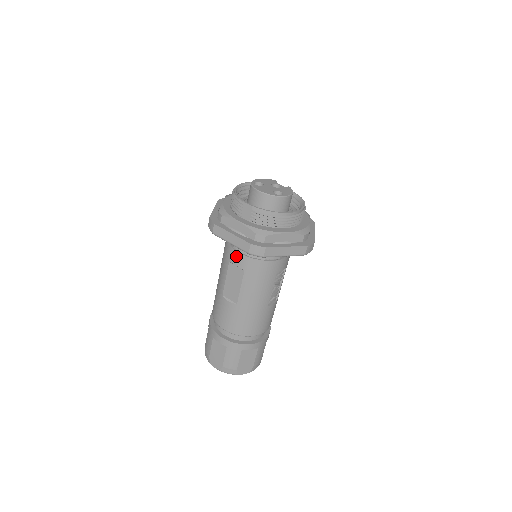
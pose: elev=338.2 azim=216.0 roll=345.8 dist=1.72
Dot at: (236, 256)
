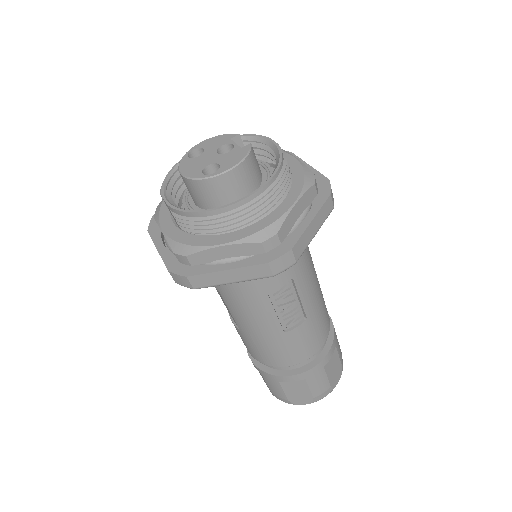
Dot at: occluded
